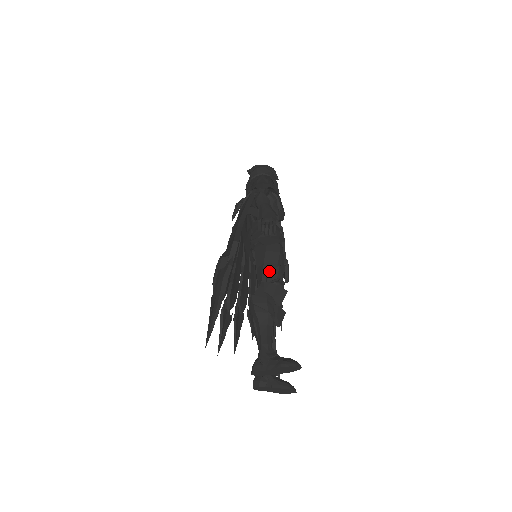
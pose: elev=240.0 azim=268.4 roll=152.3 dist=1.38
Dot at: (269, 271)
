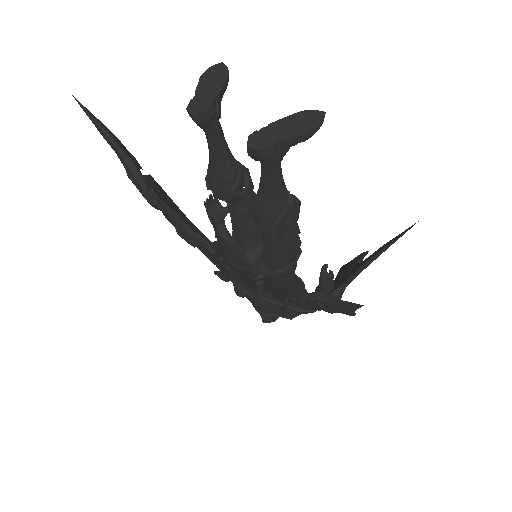
Dot at: occluded
